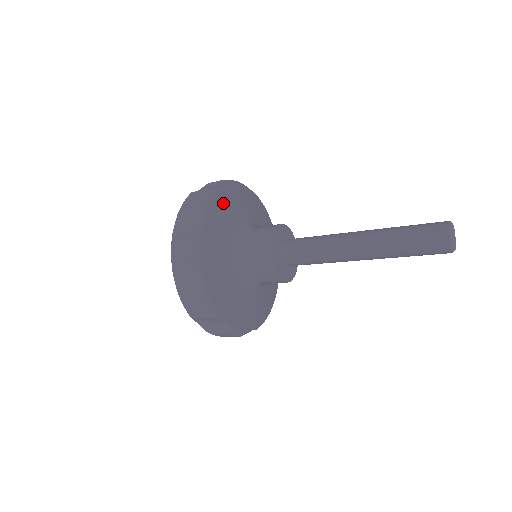
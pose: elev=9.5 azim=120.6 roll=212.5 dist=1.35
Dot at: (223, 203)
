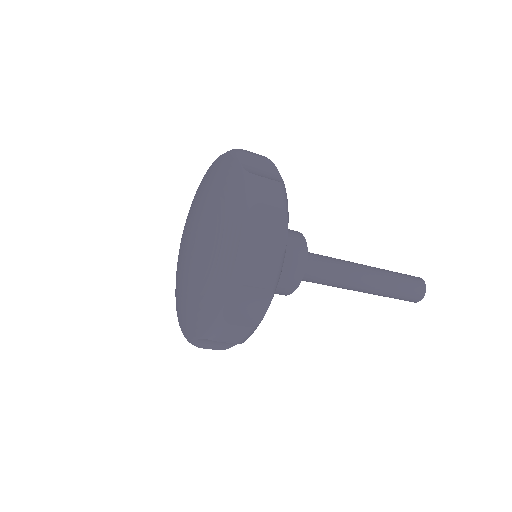
Dot at: occluded
